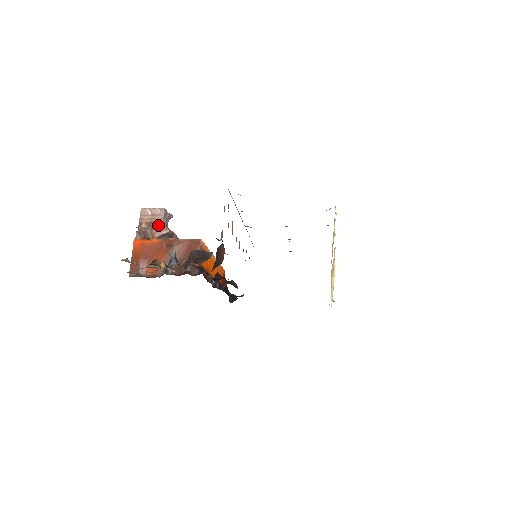
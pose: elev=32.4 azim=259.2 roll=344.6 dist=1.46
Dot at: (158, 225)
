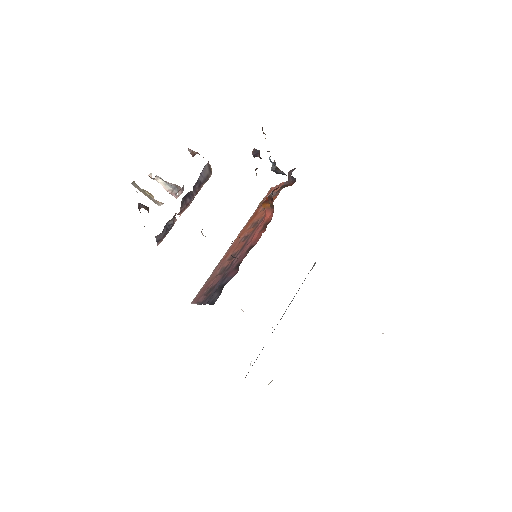
Dot at: occluded
